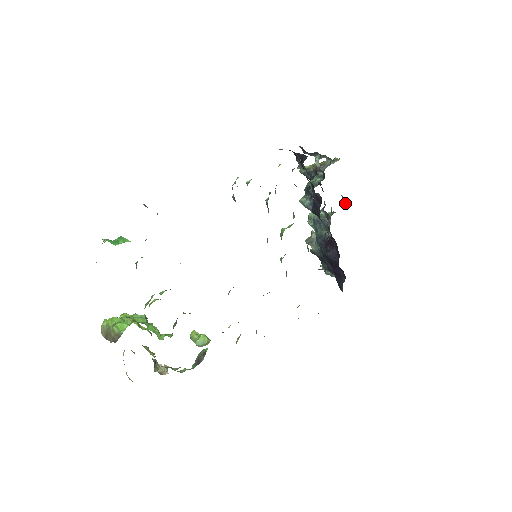
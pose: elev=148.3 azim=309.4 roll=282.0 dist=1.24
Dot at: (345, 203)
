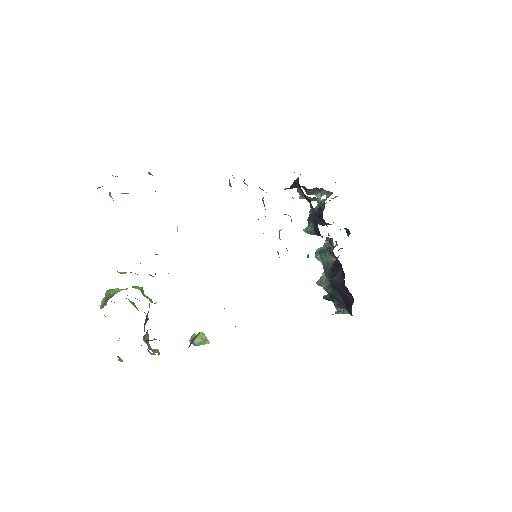
Dot at: occluded
